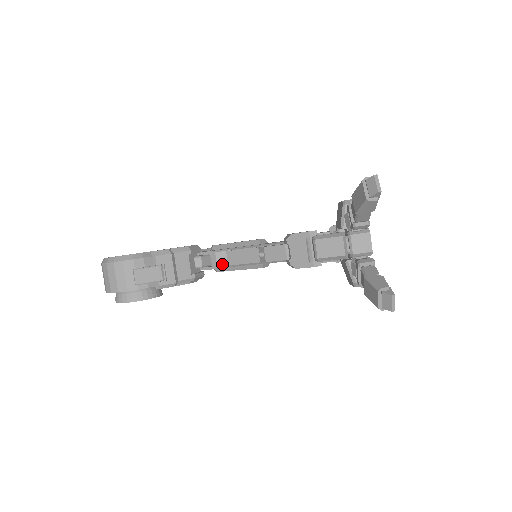
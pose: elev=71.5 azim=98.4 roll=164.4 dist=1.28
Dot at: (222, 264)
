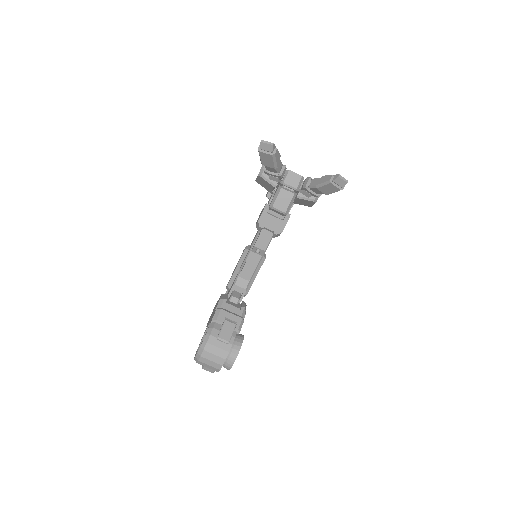
Dot at: (246, 285)
